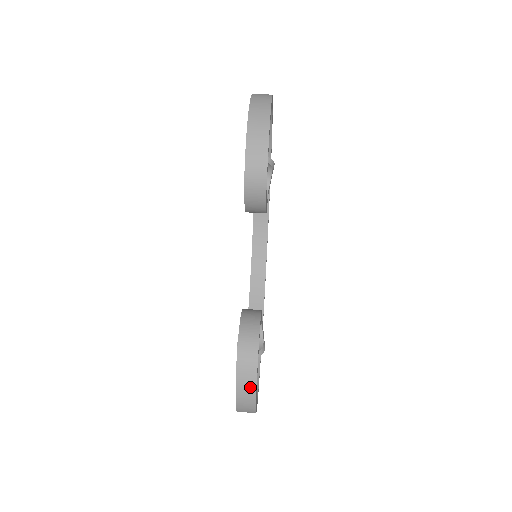
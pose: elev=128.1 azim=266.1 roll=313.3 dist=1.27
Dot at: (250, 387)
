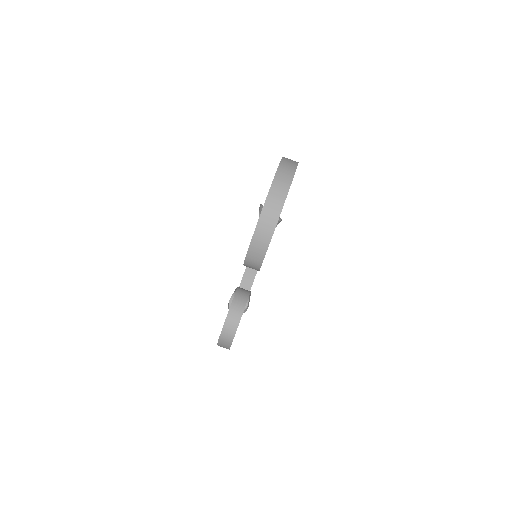
Dot at: (226, 347)
